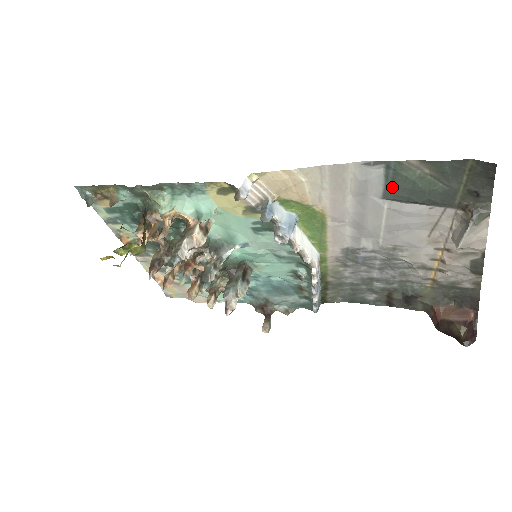
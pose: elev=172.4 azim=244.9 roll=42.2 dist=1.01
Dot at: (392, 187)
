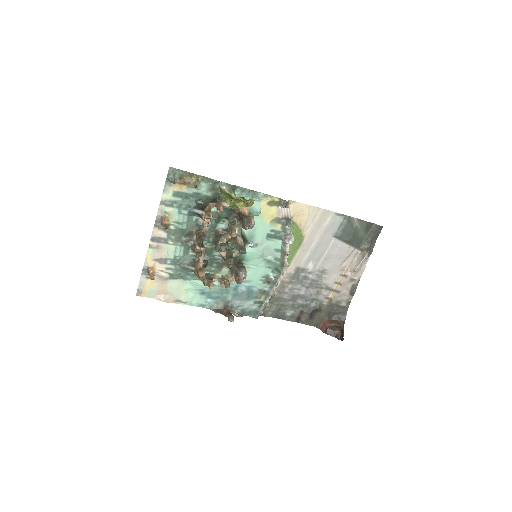
Dot at: (342, 230)
